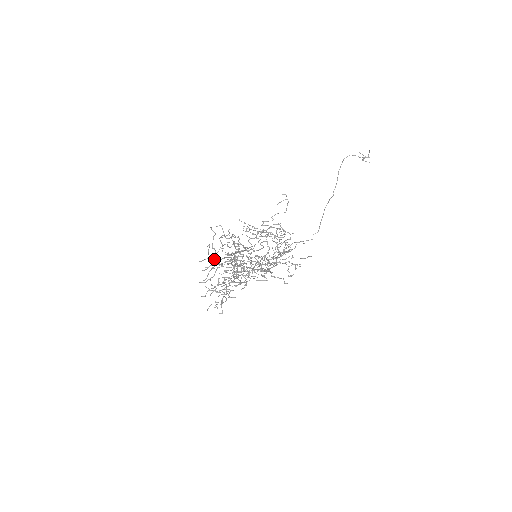
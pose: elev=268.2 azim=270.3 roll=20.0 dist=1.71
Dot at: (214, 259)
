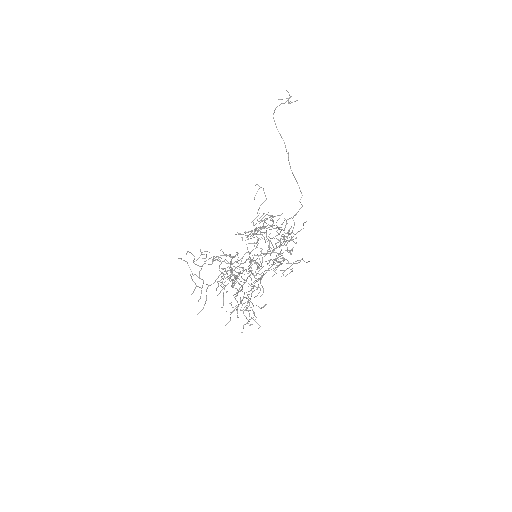
Dot at: occluded
